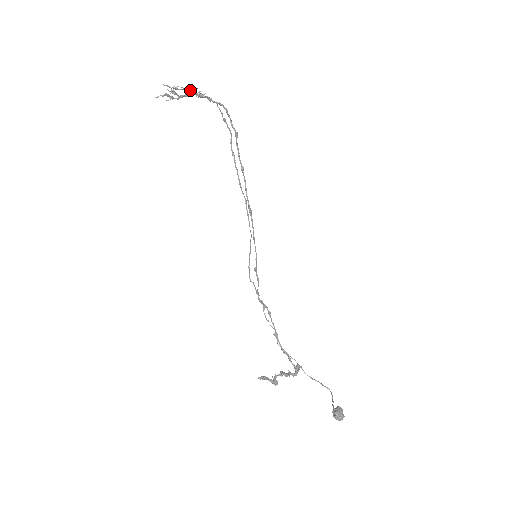
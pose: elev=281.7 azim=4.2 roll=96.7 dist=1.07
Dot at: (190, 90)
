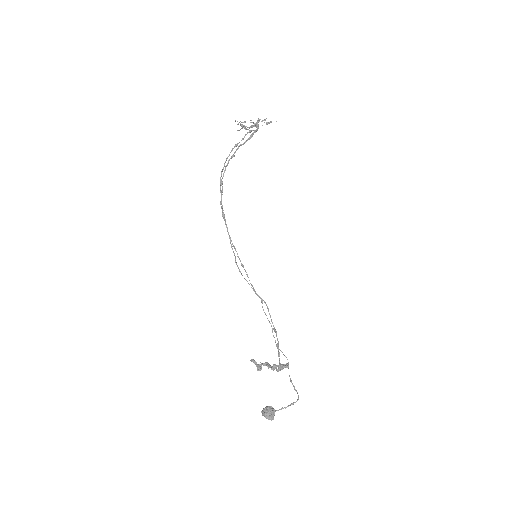
Dot at: occluded
